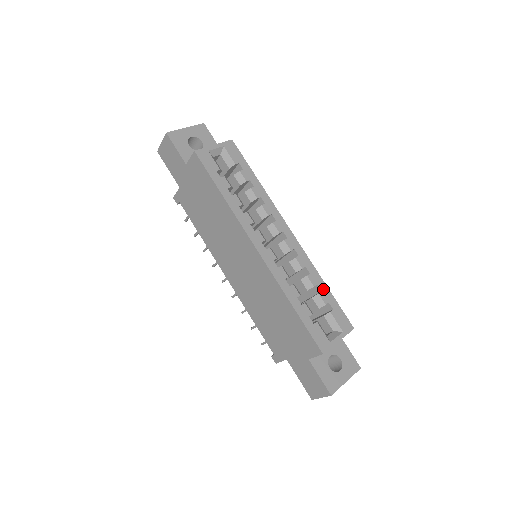
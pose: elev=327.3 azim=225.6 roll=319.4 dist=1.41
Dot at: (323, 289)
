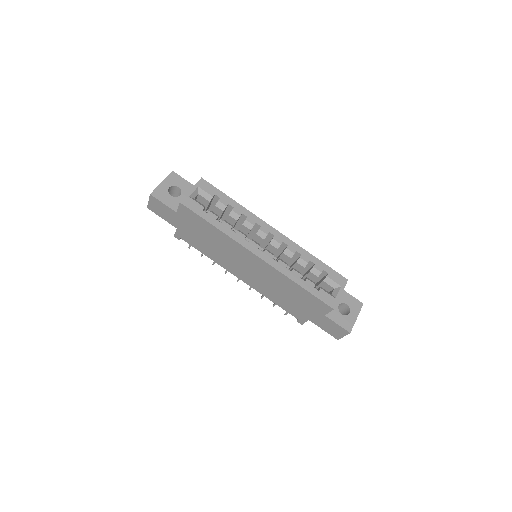
Dot at: (315, 262)
